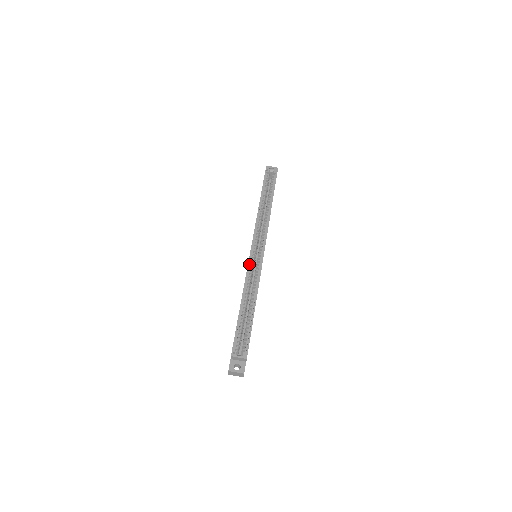
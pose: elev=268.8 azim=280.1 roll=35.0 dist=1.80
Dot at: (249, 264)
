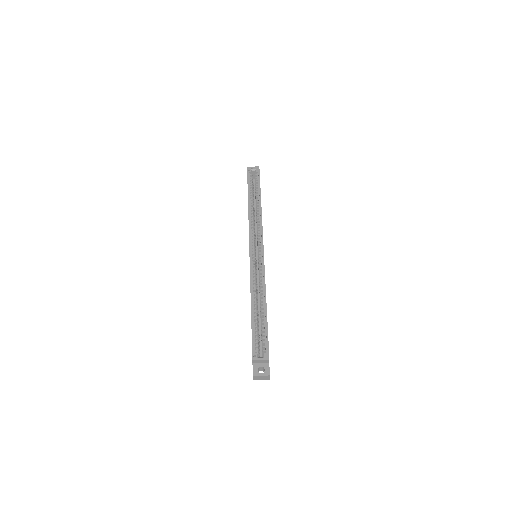
Dot at: (251, 265)
